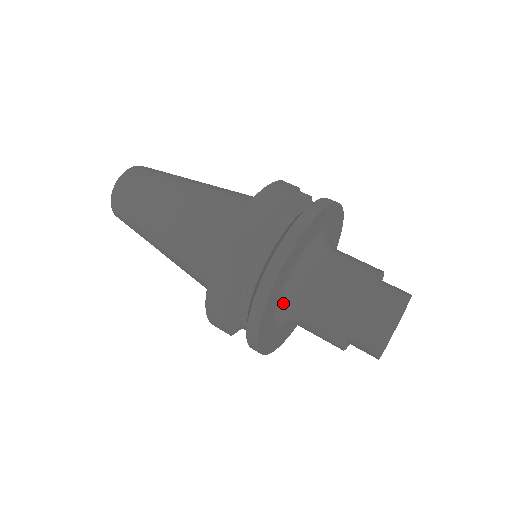
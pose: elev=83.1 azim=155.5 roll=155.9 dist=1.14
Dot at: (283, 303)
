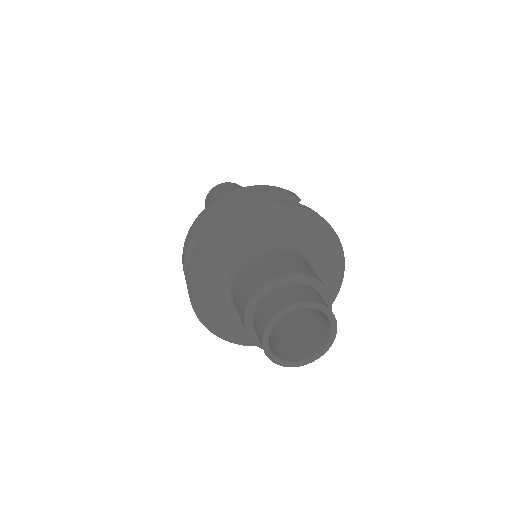
Dot at: (226, 272)
